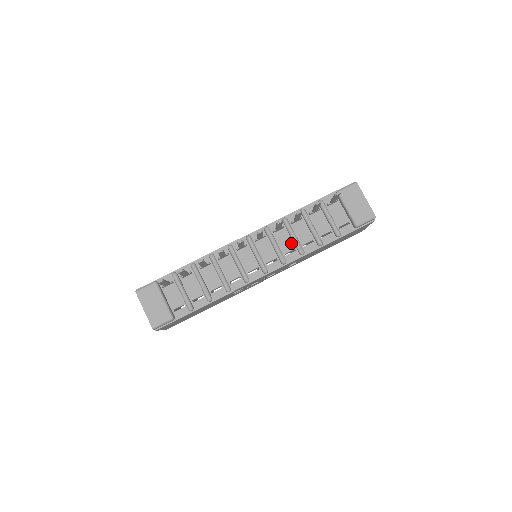
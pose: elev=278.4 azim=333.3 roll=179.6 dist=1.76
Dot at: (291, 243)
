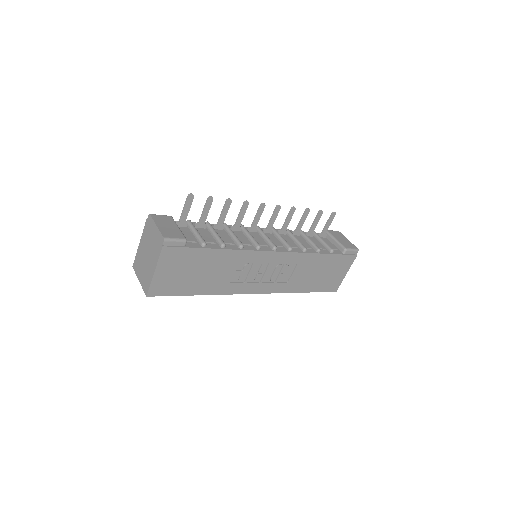
Dot at: (294, 243)
